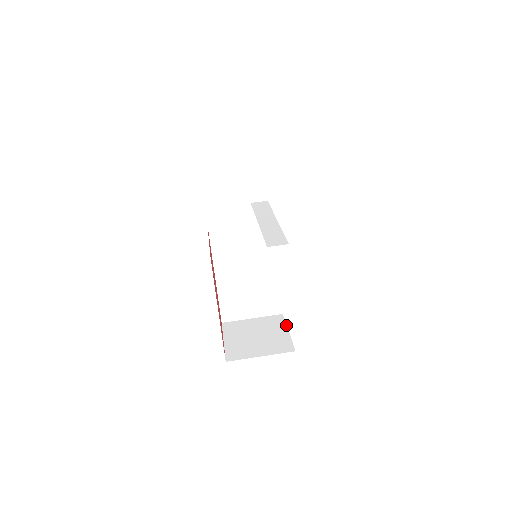
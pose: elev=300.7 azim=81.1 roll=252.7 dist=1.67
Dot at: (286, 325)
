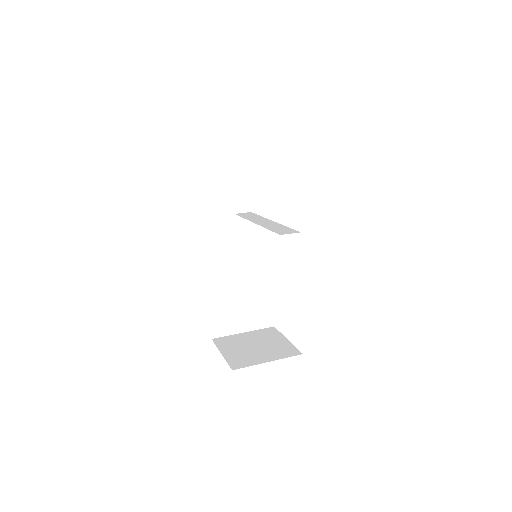
Dot at: (282, 334)
